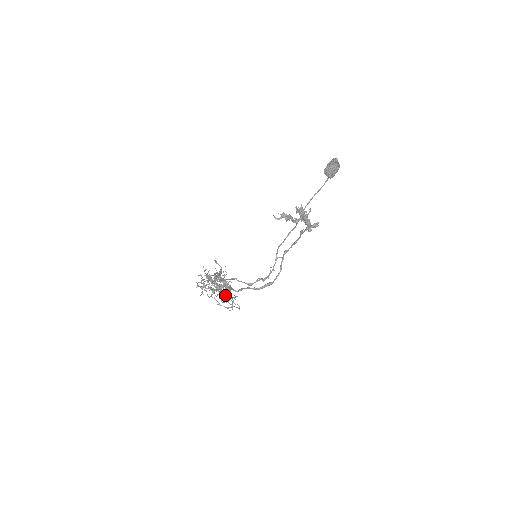
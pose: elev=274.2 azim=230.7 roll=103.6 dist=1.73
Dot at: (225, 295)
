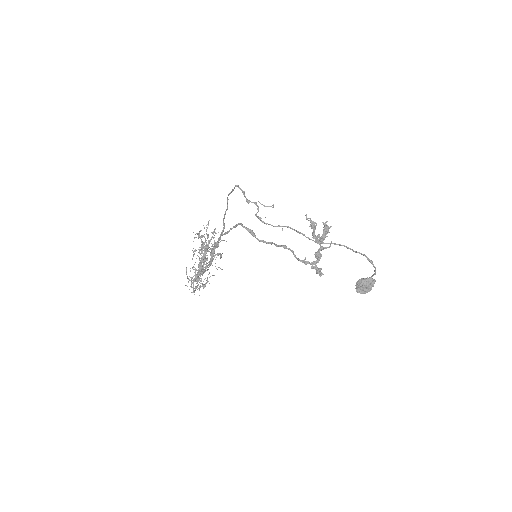
Dot at: occluded
